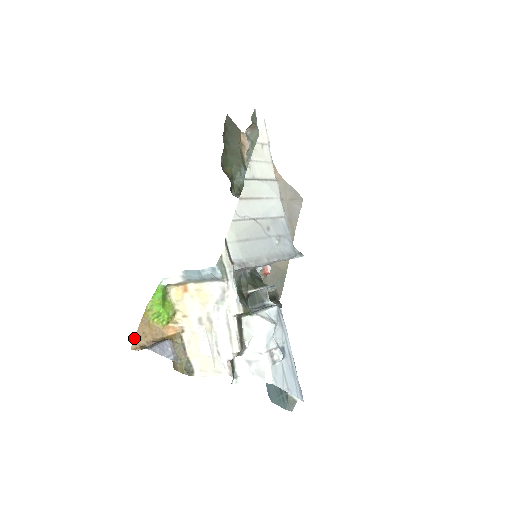
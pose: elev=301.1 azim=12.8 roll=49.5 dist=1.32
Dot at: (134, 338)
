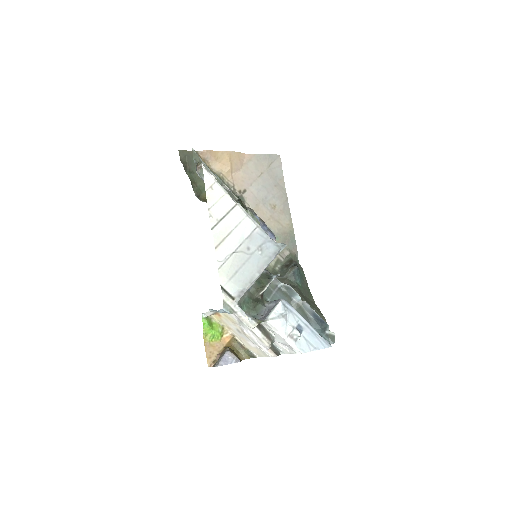
Dot at: occluded
